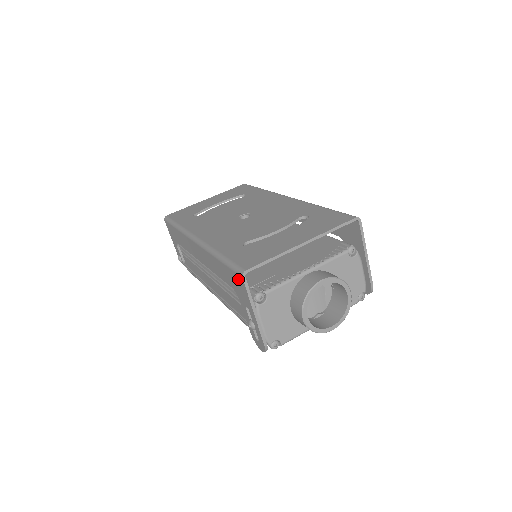
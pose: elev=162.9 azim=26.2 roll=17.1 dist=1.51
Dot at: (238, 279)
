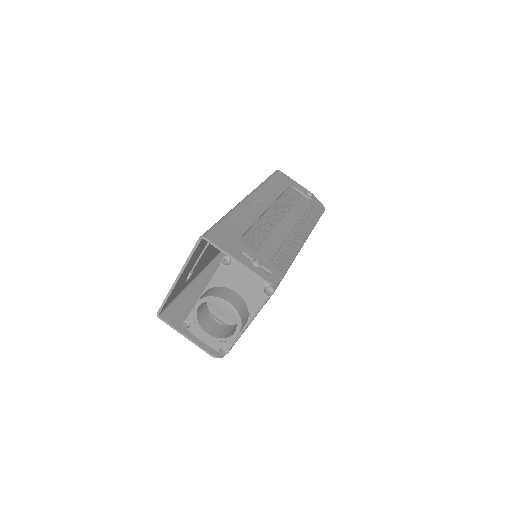
Dot at: (168, 315)
